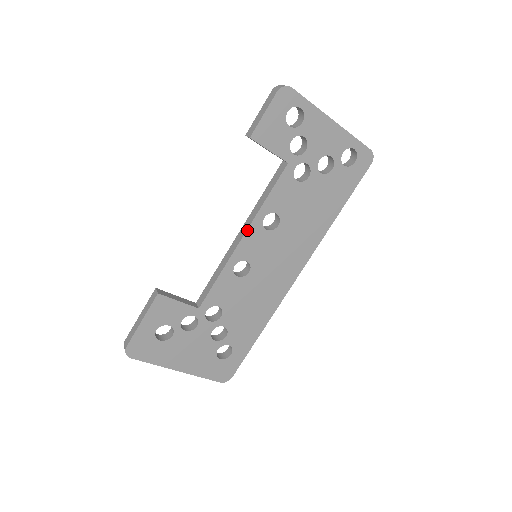
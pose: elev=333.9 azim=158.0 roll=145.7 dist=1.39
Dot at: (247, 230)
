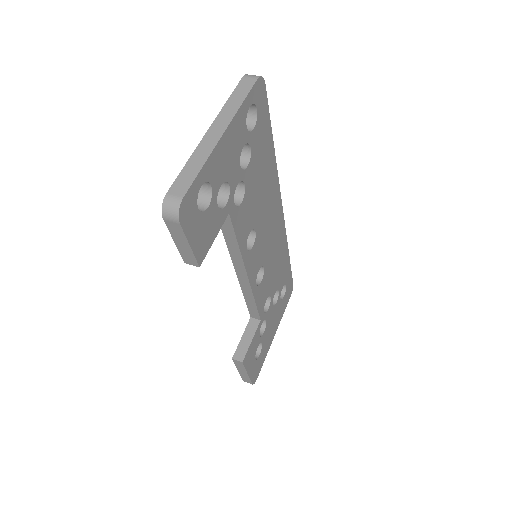
Dot at: (246, 270)
